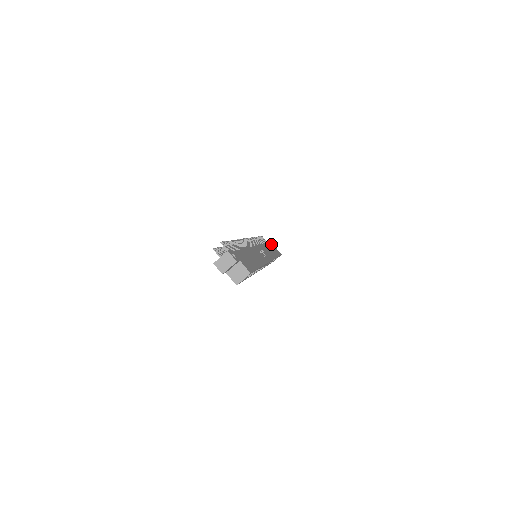
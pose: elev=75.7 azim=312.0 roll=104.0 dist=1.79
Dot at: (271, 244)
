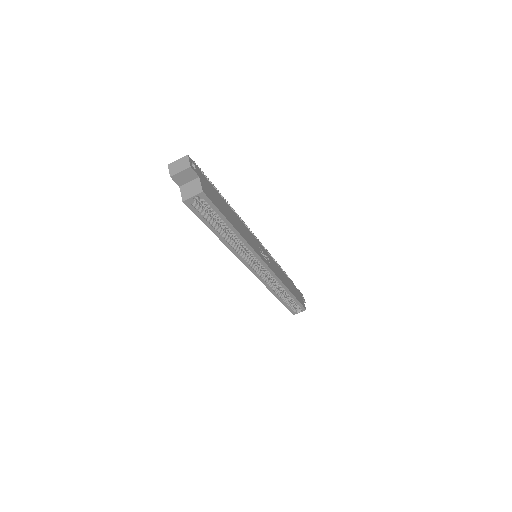
Dot at: (297, 290)
